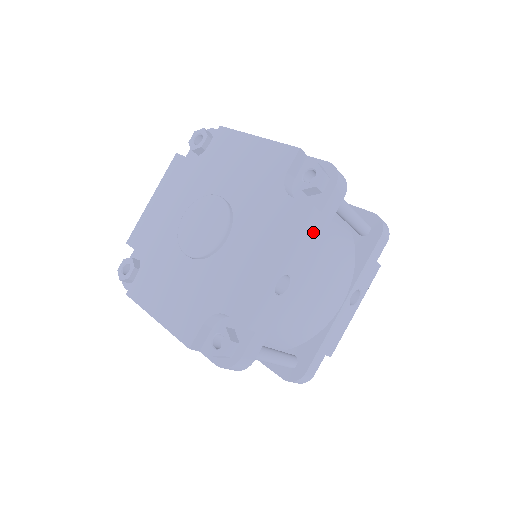
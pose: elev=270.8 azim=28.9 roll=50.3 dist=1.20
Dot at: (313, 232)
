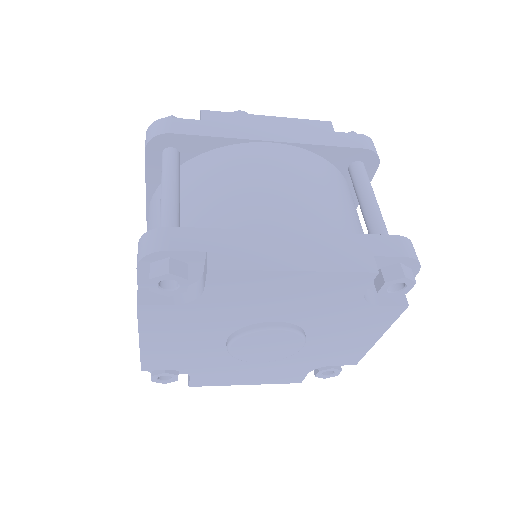
Dot at: occluded
